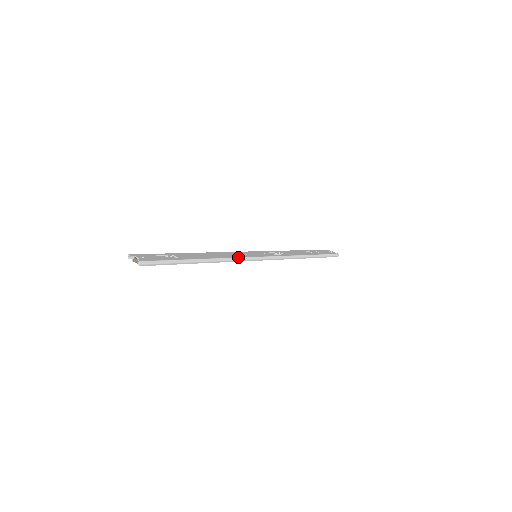
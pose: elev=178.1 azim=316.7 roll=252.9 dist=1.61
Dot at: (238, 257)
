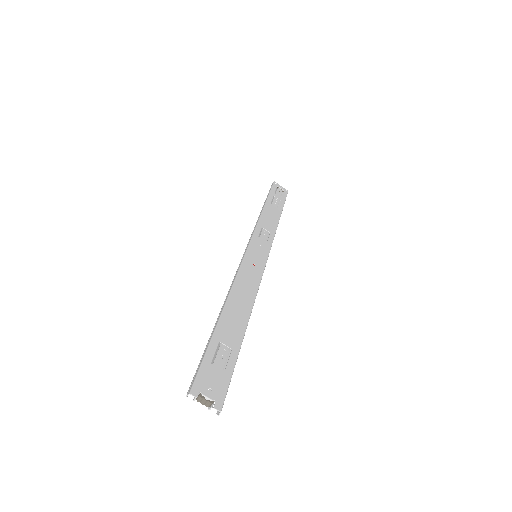
Dot at: (259, 285)
